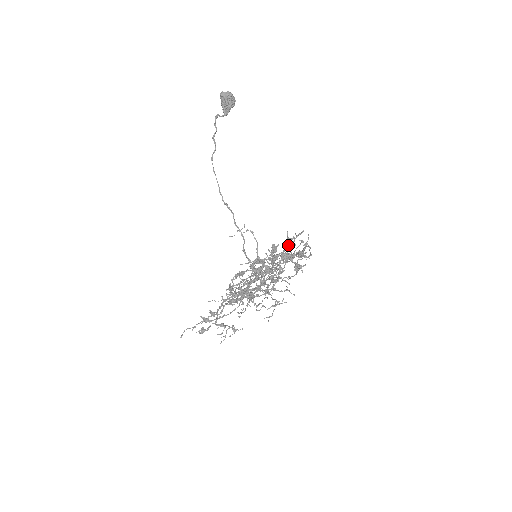
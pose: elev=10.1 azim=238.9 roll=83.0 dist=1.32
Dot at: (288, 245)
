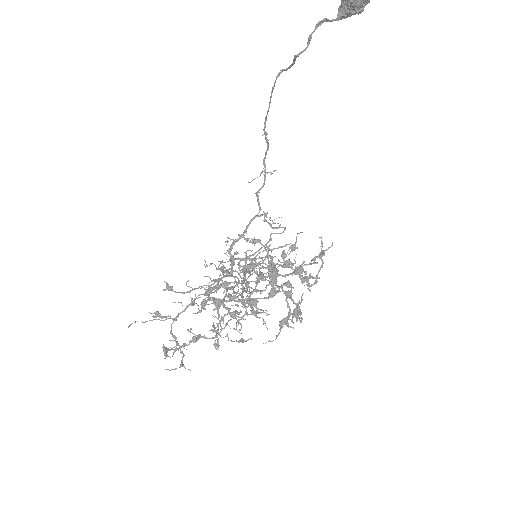
Dot at: (295, 274)
